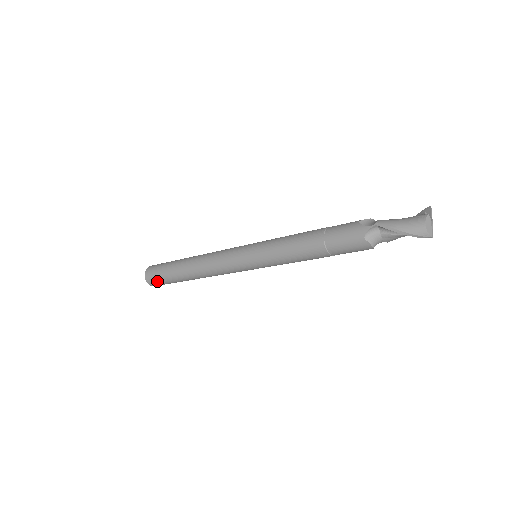
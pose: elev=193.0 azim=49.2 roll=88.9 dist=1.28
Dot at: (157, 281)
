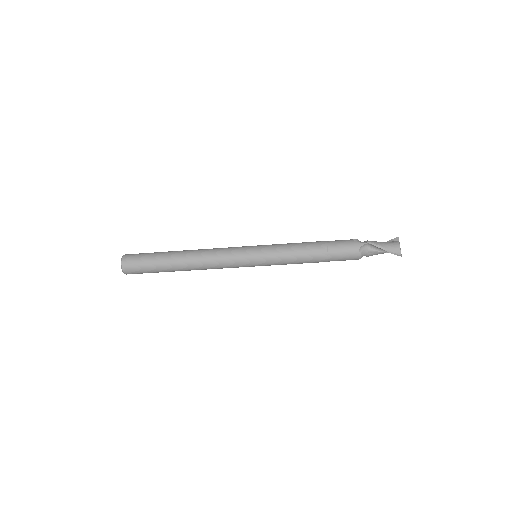
Dot at: (137, 268)
